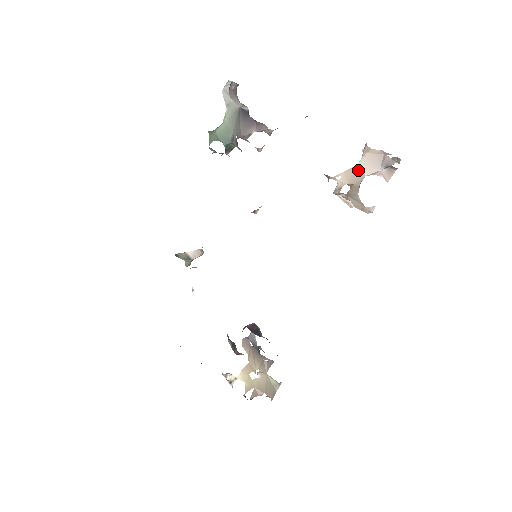
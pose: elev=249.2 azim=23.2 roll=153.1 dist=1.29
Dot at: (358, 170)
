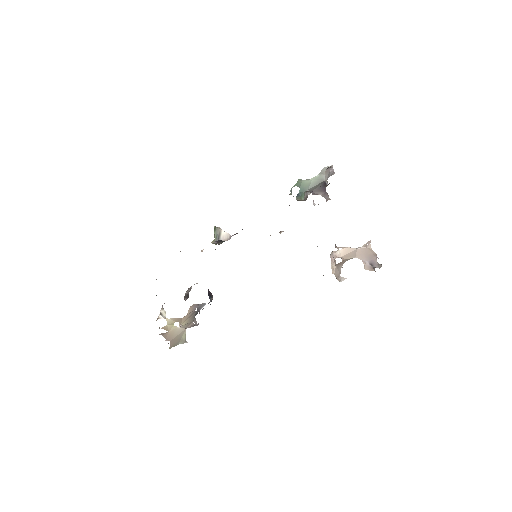
Dot at: (354, 252)
